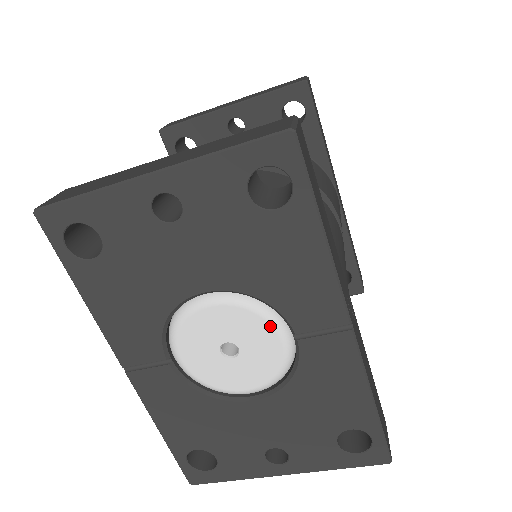
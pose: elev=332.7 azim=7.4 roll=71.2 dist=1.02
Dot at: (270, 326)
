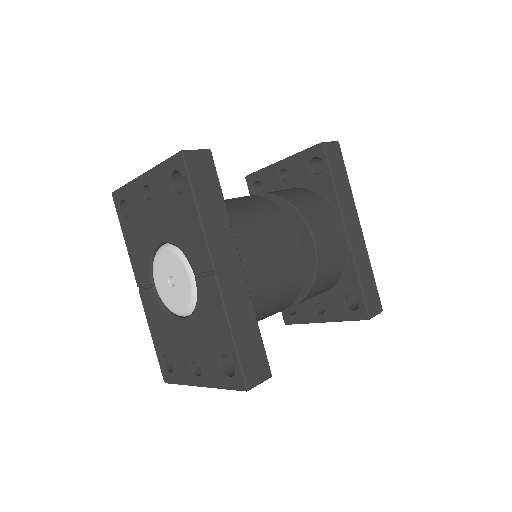
Dot at: (184, 267)
